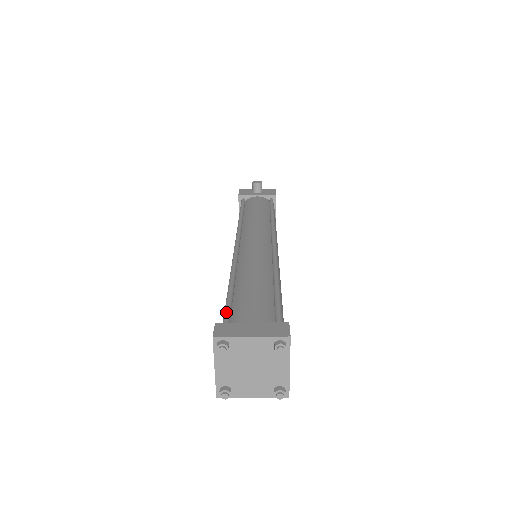
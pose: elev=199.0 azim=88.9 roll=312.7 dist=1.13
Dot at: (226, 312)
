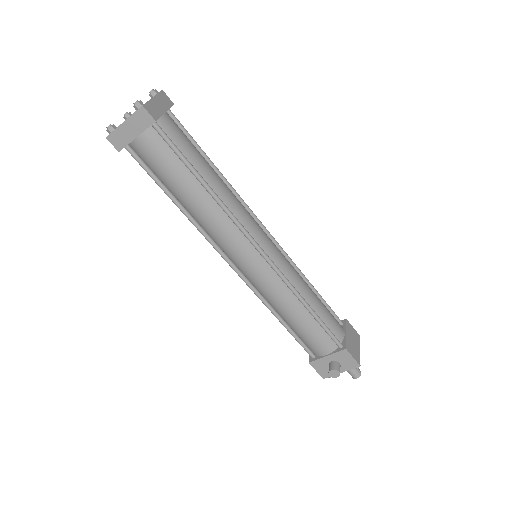
Dot at: occluded
